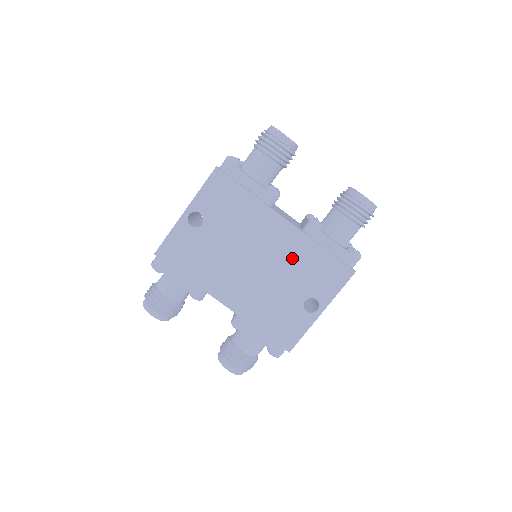
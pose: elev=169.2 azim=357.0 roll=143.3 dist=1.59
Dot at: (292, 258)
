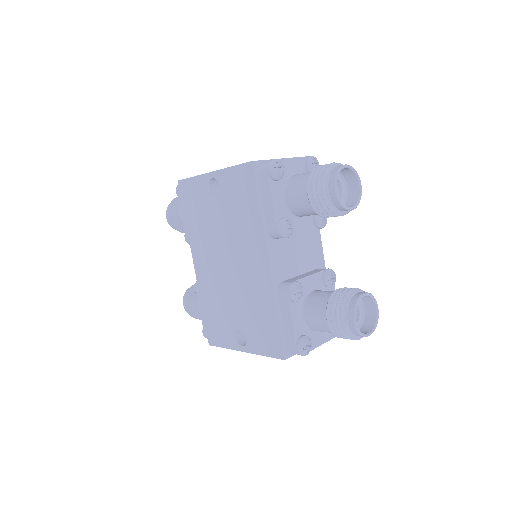
Dot at: (252, 293)
